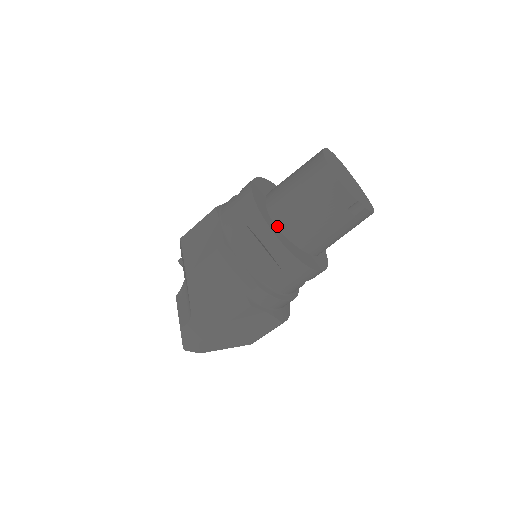
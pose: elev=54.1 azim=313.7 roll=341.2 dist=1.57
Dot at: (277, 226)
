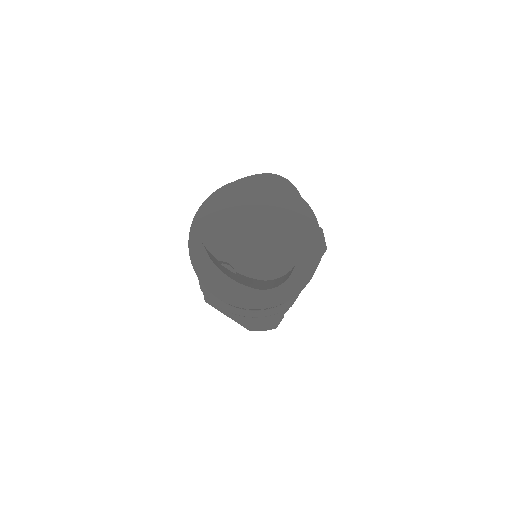
Dot at: occluded
